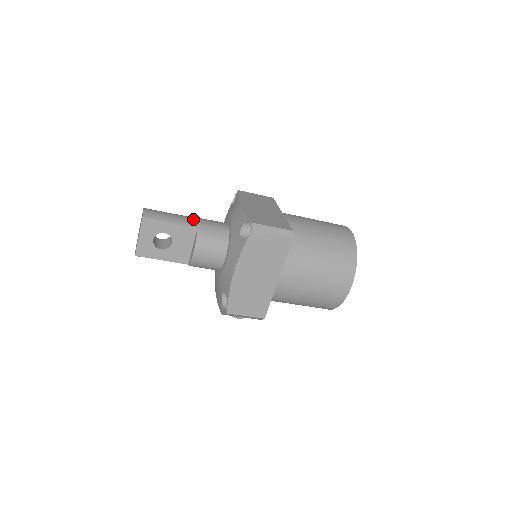
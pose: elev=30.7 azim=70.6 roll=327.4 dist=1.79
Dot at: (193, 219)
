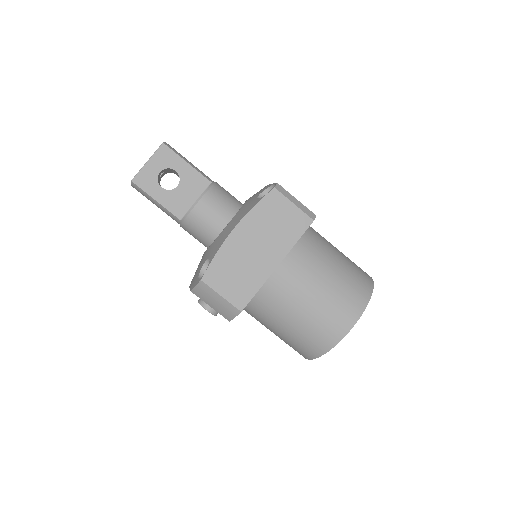
Dot at: occluded
